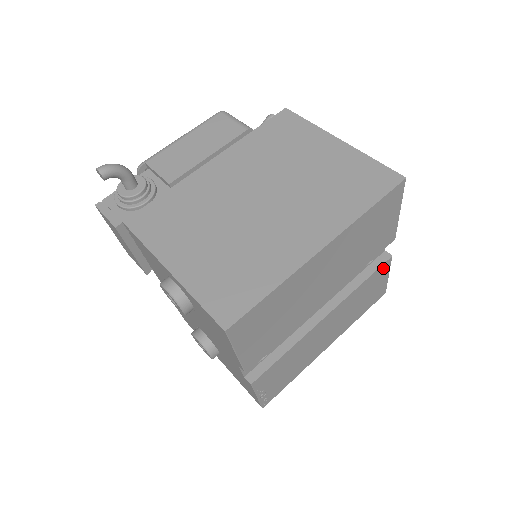
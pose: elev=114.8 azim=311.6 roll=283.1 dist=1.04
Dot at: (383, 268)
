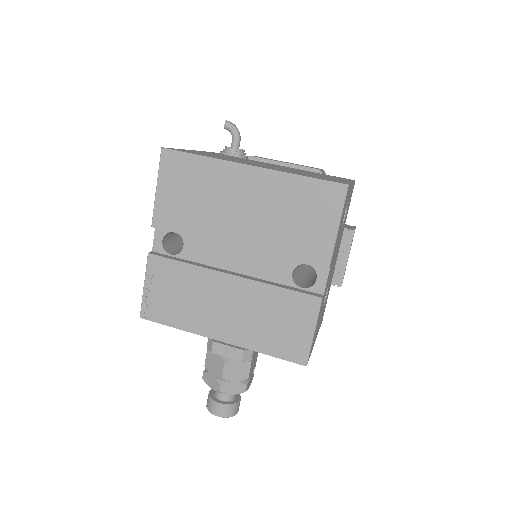
Dot at: (308, 303)
